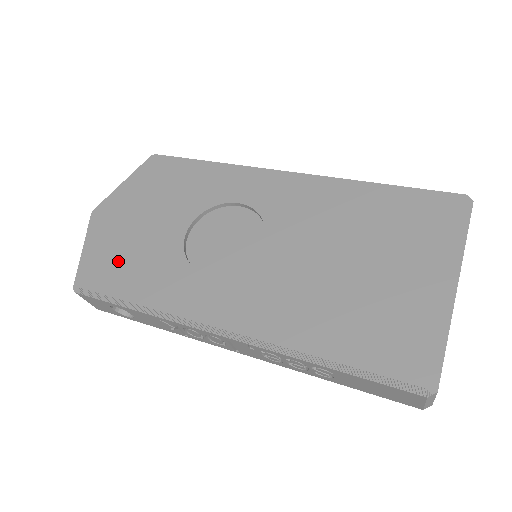
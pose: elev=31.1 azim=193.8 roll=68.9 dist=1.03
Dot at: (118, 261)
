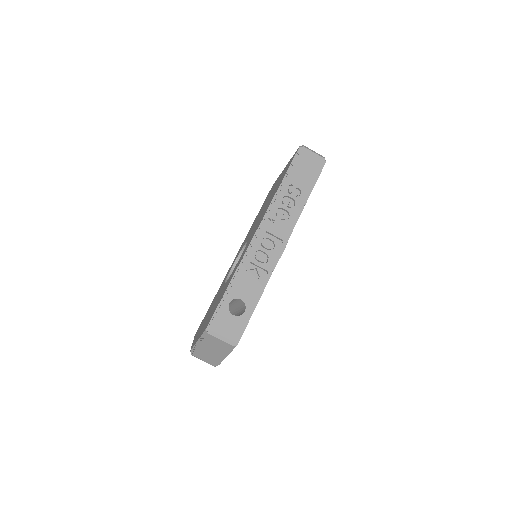
Dot at: occluded
